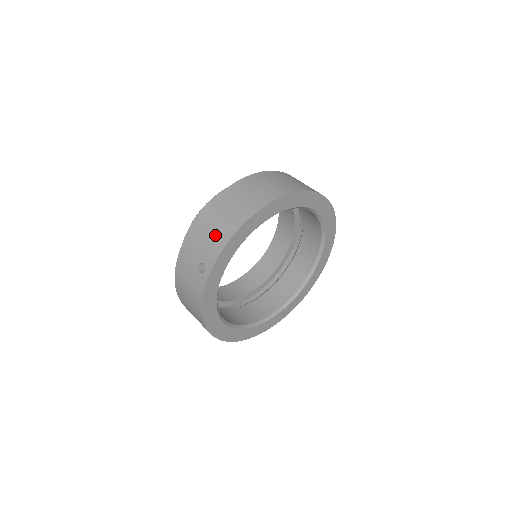
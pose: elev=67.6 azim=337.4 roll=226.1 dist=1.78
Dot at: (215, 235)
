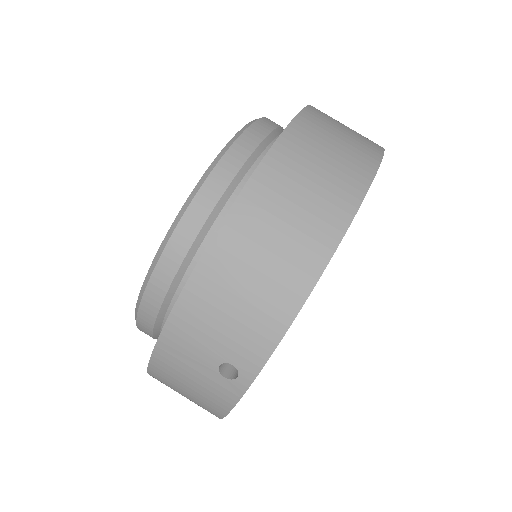
Dot at: (252, 313)
